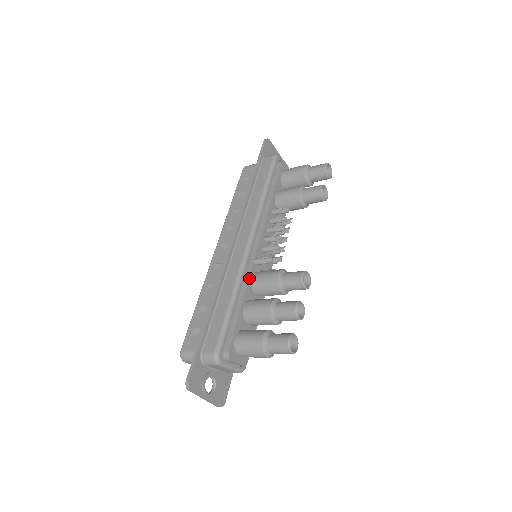
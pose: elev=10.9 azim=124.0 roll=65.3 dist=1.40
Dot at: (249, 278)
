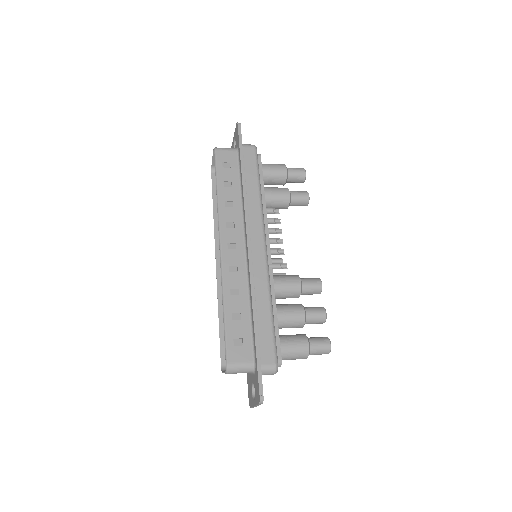
Dot at: (274, 284)
